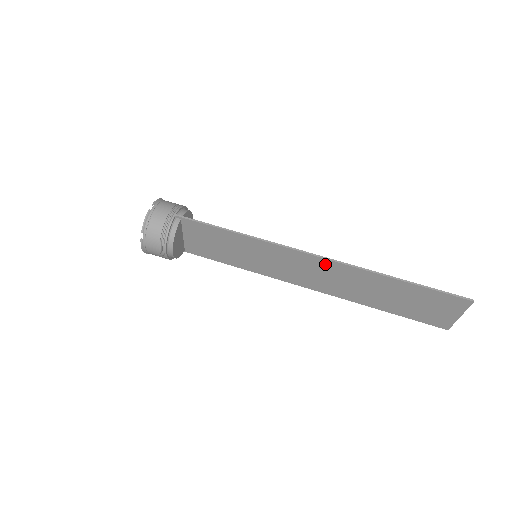
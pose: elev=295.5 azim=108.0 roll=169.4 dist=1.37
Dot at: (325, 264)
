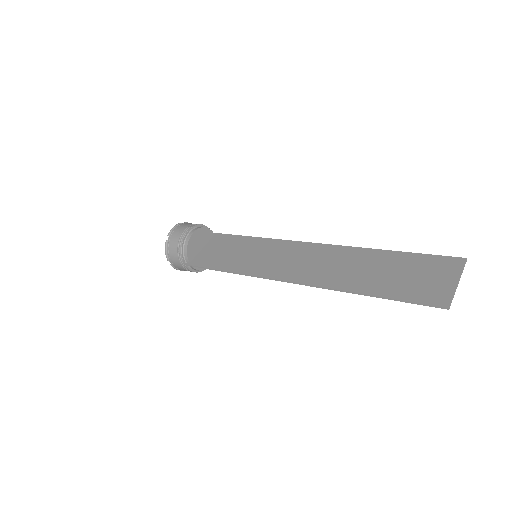
Dot at: (320, 249)
